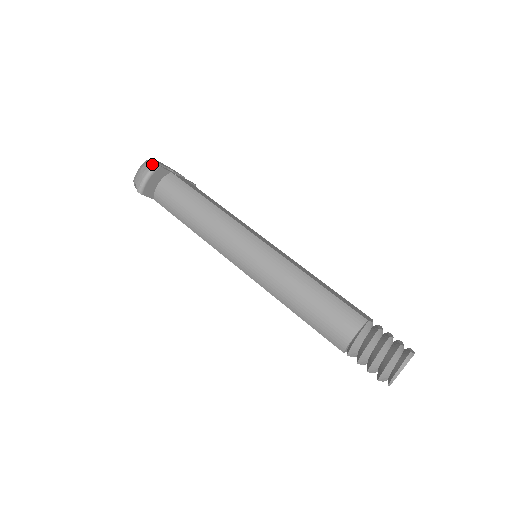
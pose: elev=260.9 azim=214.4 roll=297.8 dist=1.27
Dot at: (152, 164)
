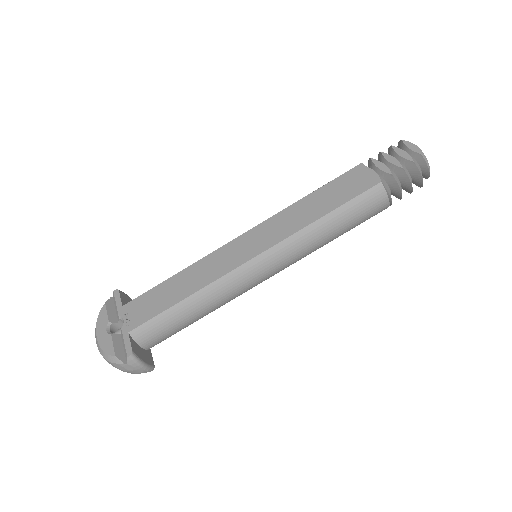
Dot at: (128, 360)
